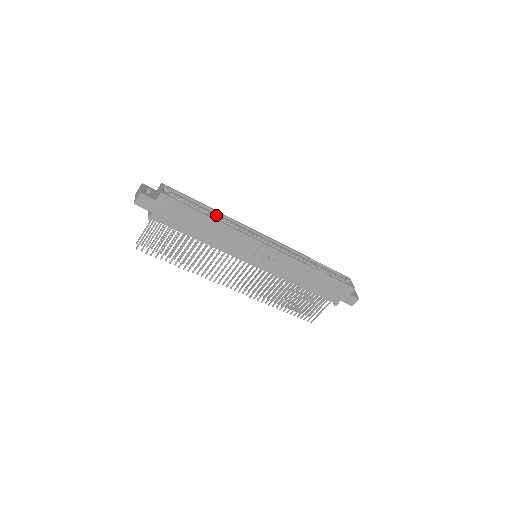
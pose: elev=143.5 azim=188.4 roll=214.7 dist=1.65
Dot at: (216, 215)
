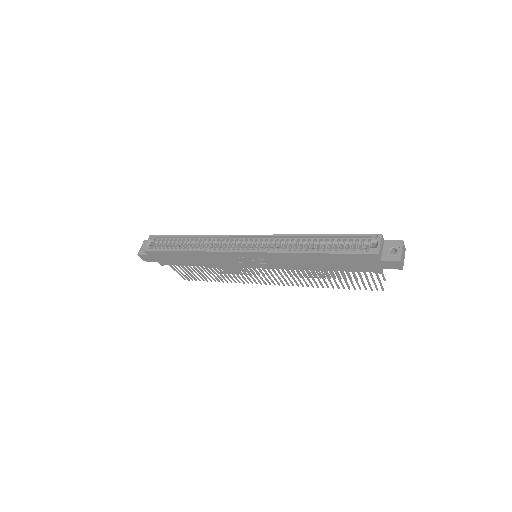
Dot at: (197, 239)
